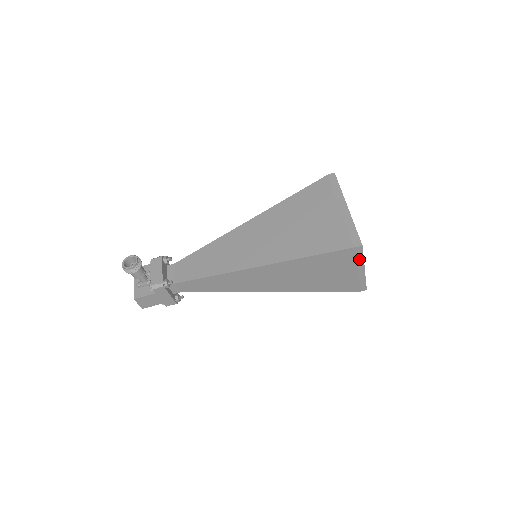
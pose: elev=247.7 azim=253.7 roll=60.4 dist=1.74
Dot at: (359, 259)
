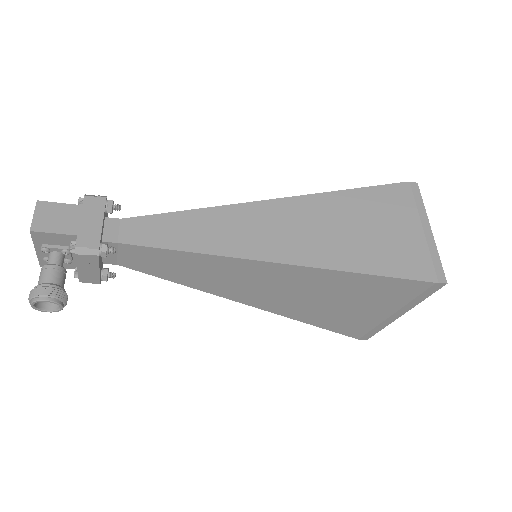
Dot at: occluded
